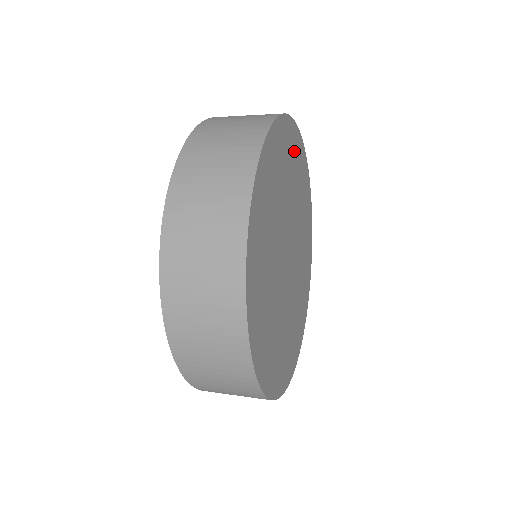
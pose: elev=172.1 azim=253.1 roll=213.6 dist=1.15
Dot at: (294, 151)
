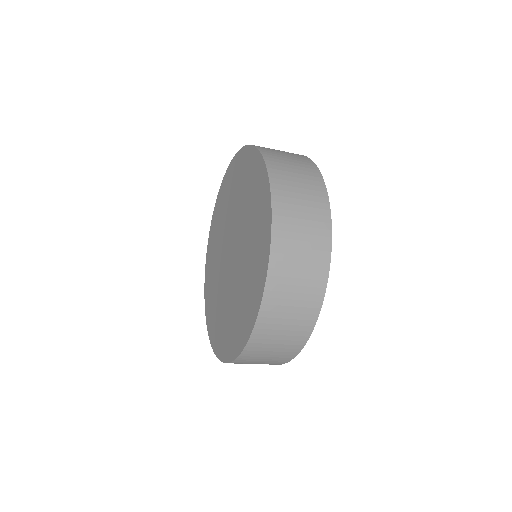
Dot at: occluded
